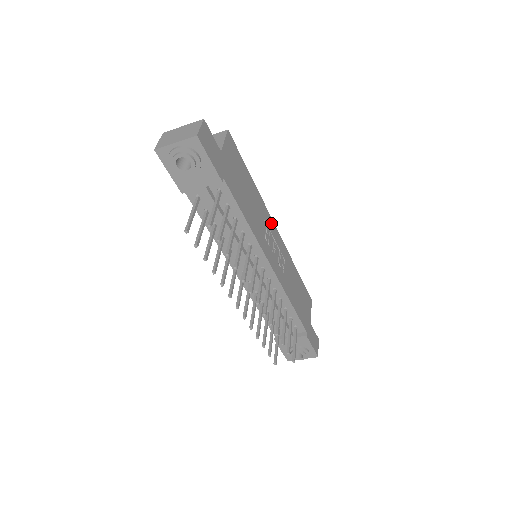
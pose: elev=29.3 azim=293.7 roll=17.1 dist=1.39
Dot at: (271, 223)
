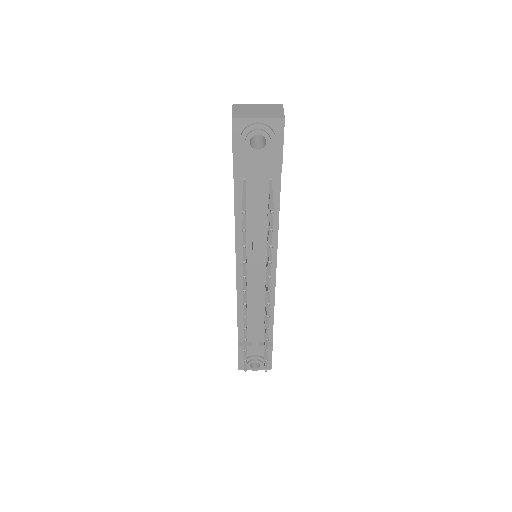
Dot at: occluded
